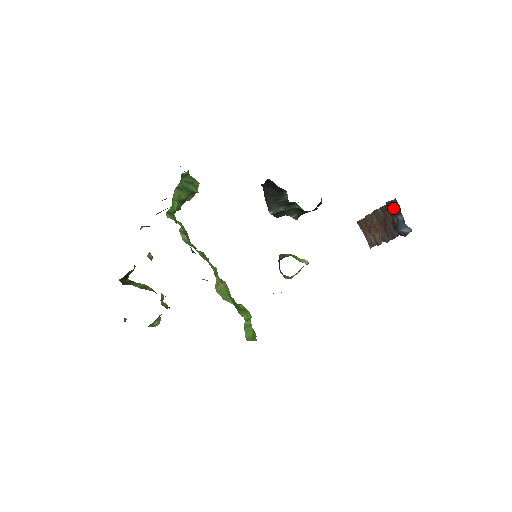
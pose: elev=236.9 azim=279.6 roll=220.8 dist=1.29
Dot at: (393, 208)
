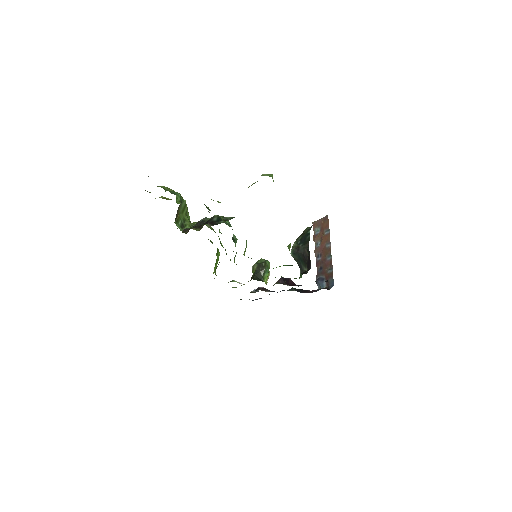
Dot at: (330, 279)
